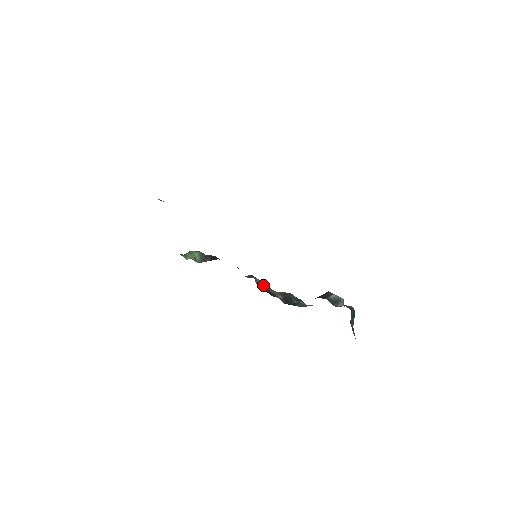
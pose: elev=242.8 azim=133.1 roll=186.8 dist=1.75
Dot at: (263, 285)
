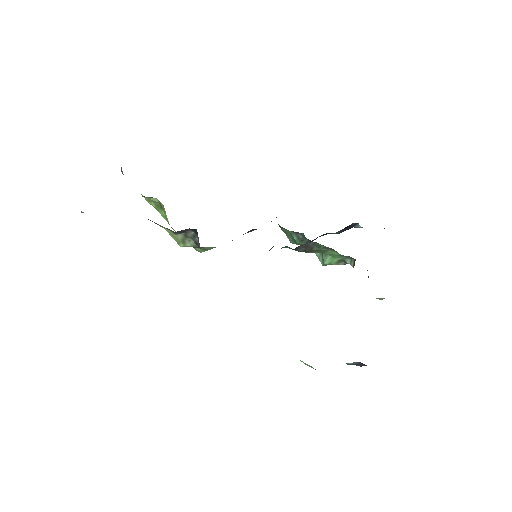
Dot at: occluded
